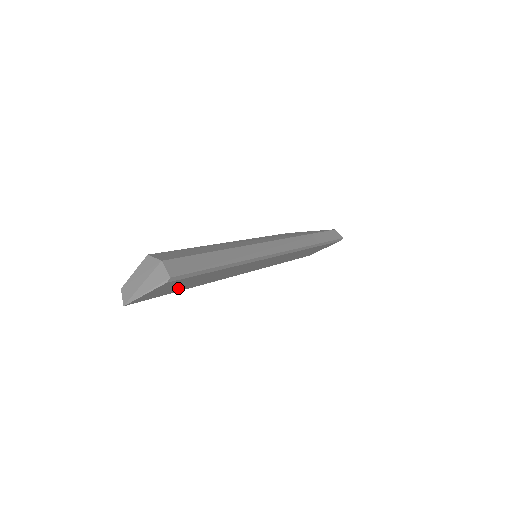
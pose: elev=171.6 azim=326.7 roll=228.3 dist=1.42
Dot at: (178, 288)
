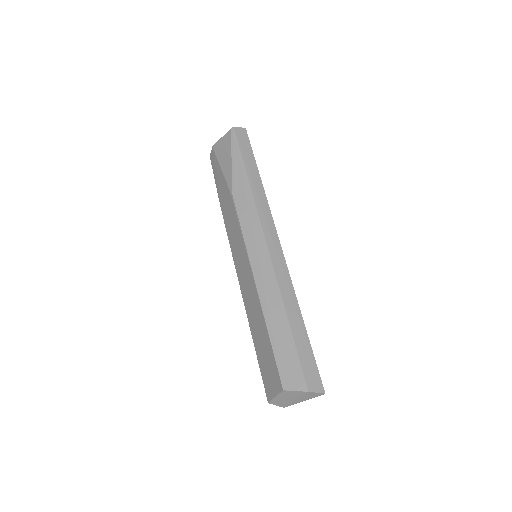
Dot at: occluded
